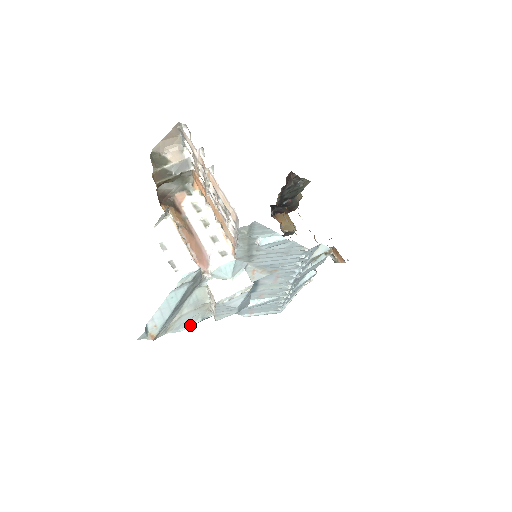
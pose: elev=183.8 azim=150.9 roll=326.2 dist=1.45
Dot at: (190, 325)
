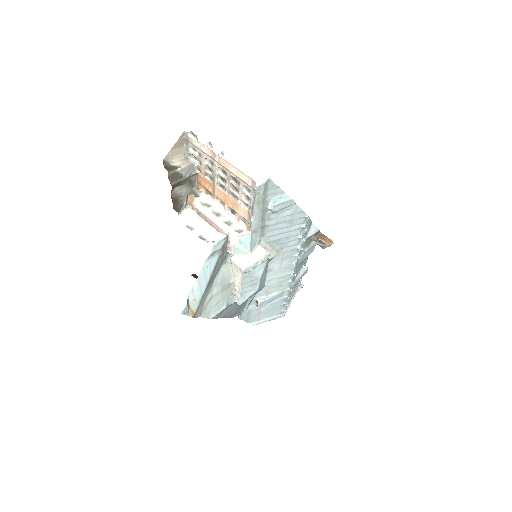
Dot at: (218, 312)
